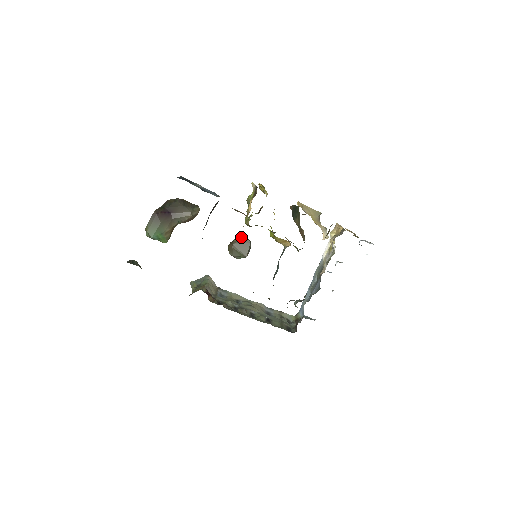
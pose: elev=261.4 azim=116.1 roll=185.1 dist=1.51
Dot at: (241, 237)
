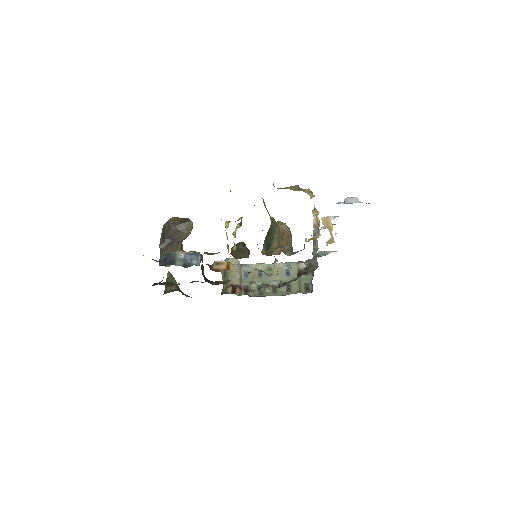
Dot at: (237, 246)
